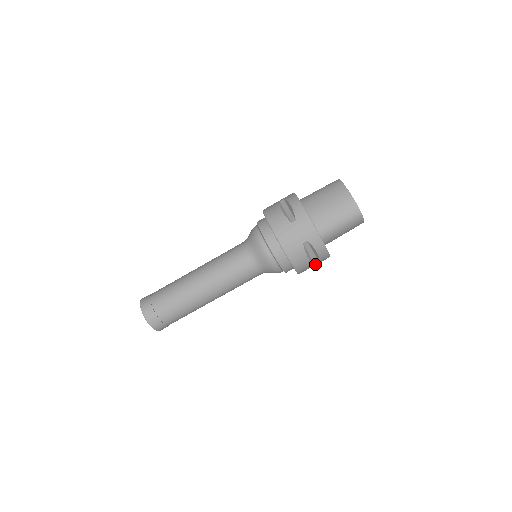
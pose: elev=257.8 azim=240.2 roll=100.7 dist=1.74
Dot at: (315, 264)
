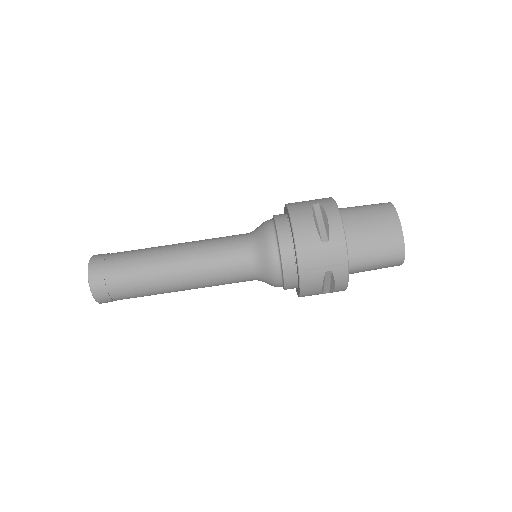
Dot at: (323, 293)
